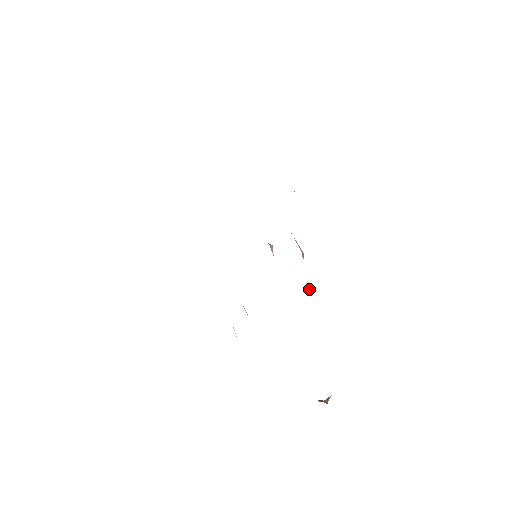
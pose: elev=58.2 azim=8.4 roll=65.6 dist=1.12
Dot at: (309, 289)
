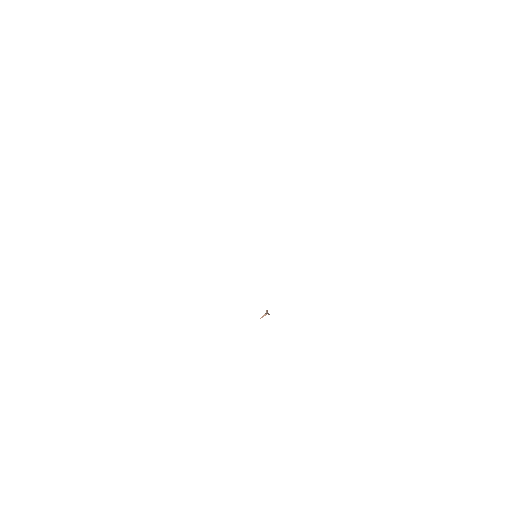
Dot at: occluded
